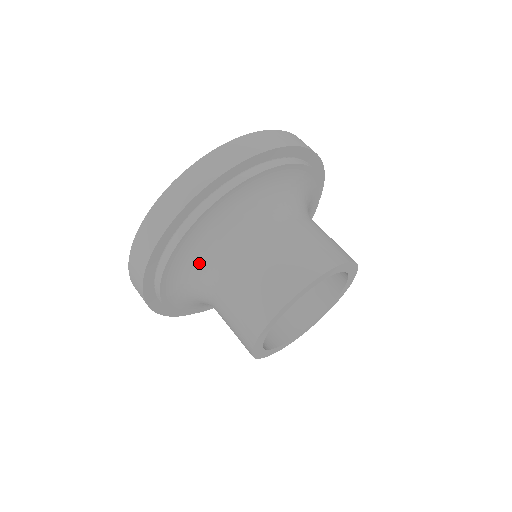
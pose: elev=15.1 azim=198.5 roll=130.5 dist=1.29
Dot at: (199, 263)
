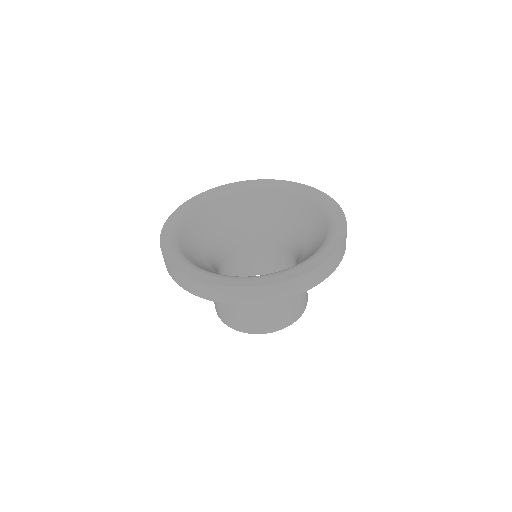
Dot at: occluded
